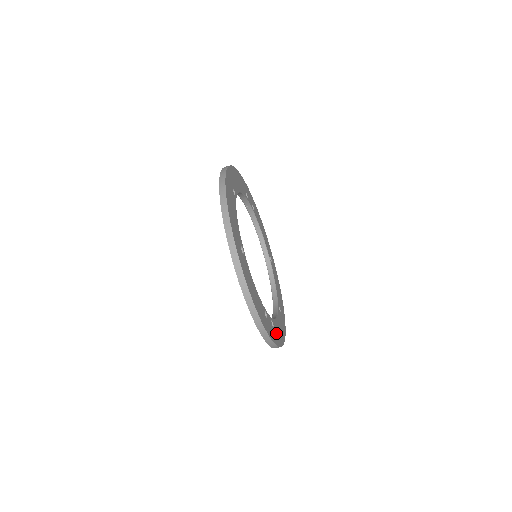
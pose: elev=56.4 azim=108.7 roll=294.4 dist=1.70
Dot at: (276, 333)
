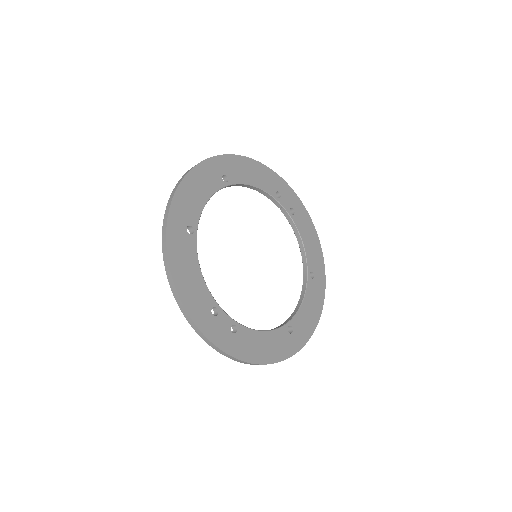
Dot at: (240, 343)
